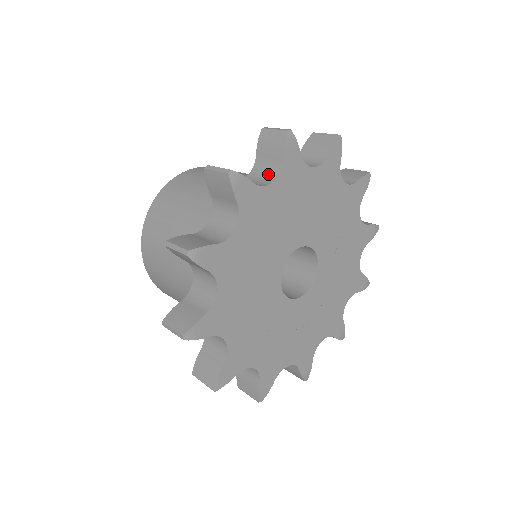
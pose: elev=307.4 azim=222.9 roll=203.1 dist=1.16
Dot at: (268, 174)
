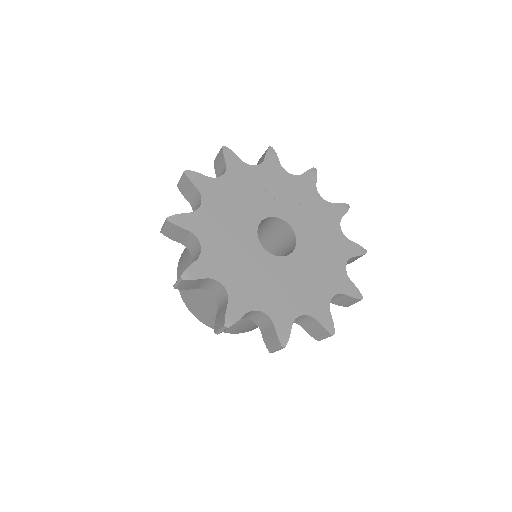
Dot at: (194, 243)
